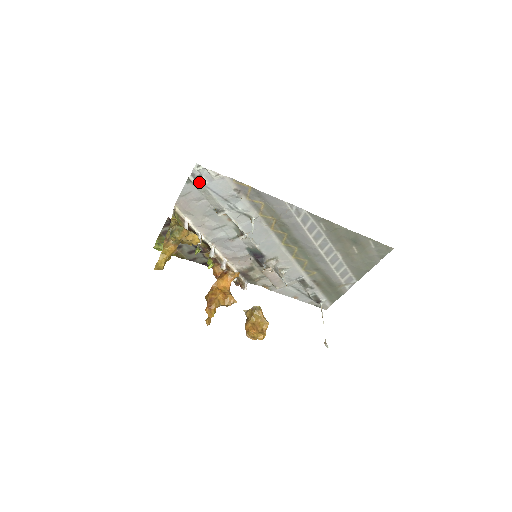
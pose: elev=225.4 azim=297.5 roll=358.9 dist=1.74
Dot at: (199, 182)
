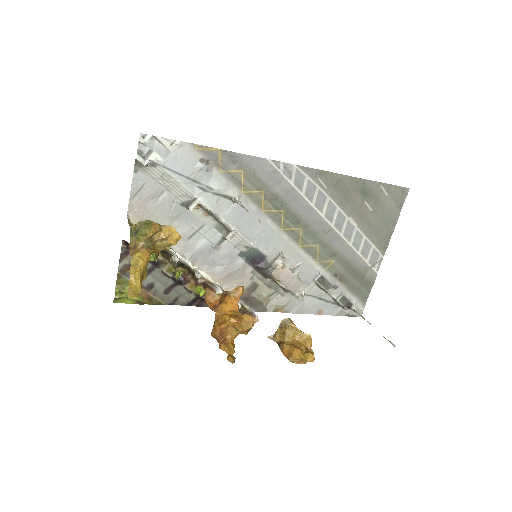
Dot at: (151, 162)
